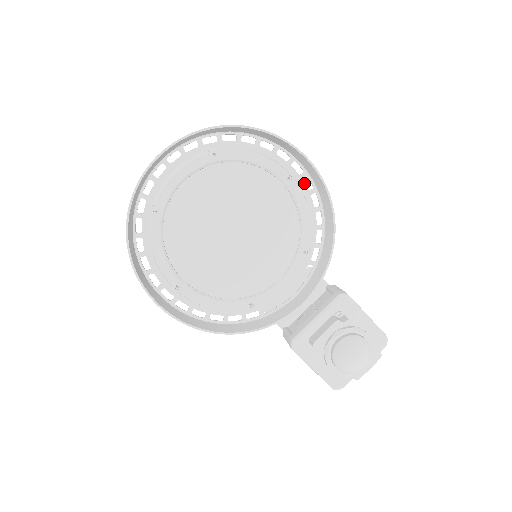
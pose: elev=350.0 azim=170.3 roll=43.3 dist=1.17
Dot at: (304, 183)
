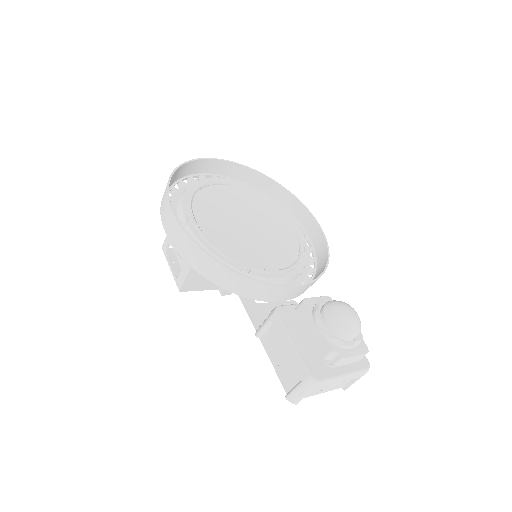
Dot at: occluded
